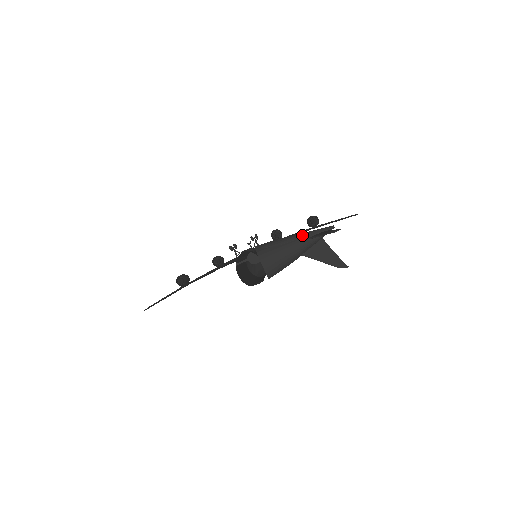
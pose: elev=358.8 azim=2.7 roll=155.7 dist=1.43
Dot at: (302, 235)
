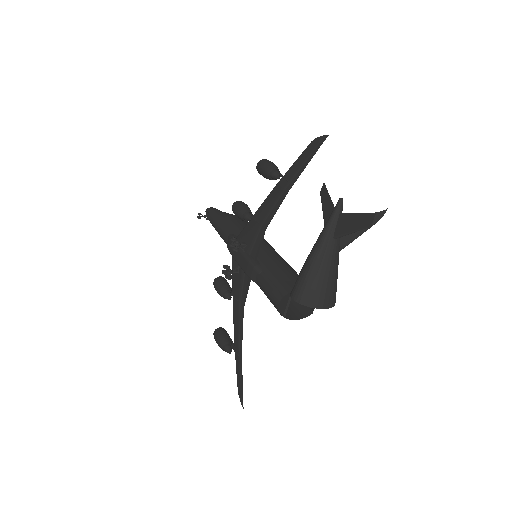
Dot at: (324, 243)
